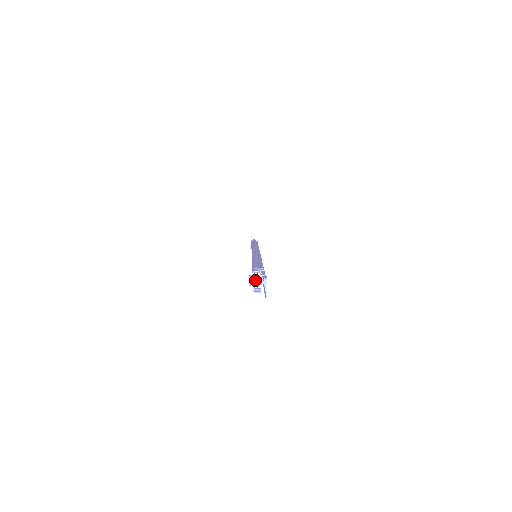
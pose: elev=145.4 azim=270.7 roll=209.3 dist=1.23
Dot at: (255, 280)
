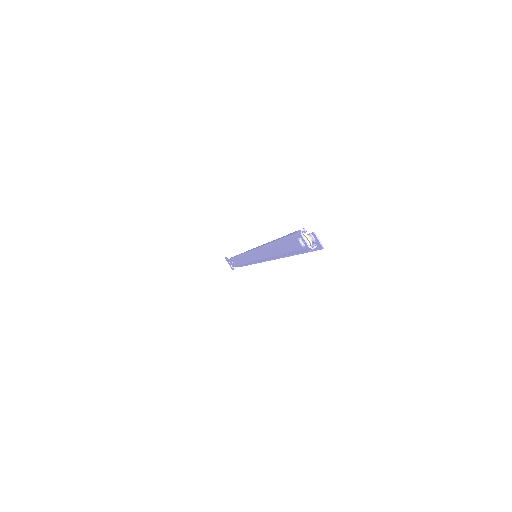
Dot at: (305, 239)
